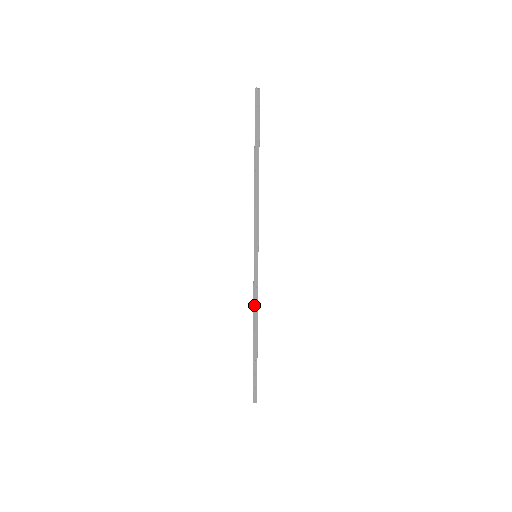
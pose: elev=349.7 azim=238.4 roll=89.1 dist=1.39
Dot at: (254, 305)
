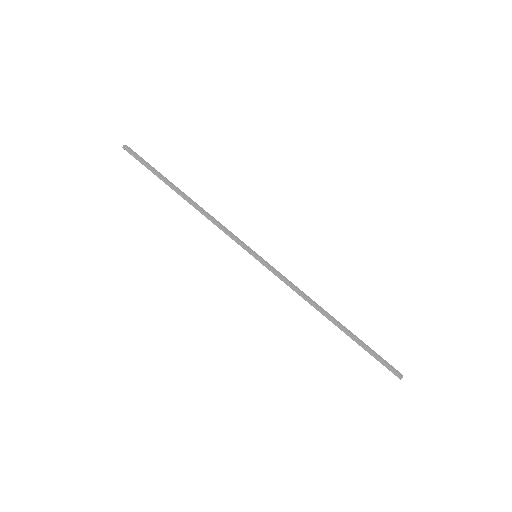
Dot at: (300, 293)
